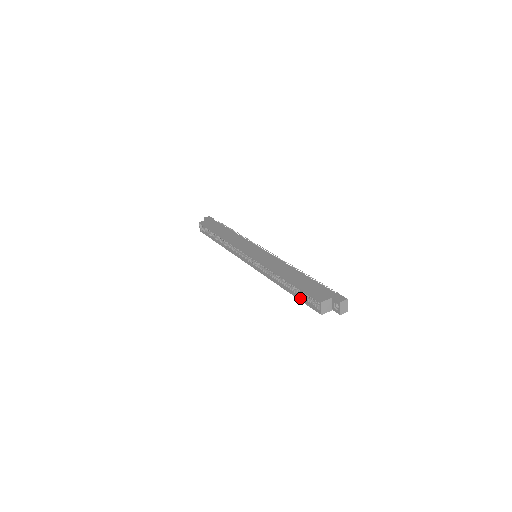
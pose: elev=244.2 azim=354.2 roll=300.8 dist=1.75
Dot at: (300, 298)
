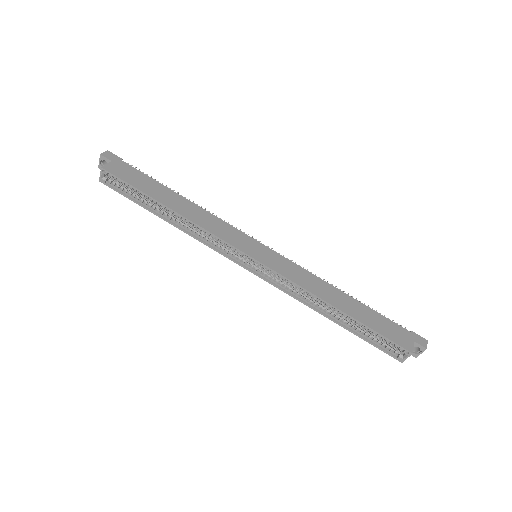
Dot at: (364, 337)
